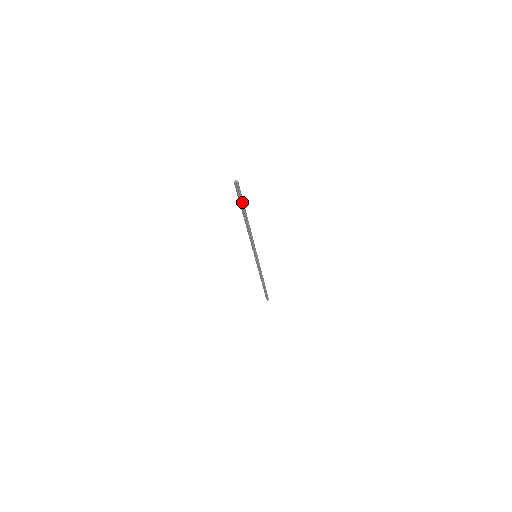
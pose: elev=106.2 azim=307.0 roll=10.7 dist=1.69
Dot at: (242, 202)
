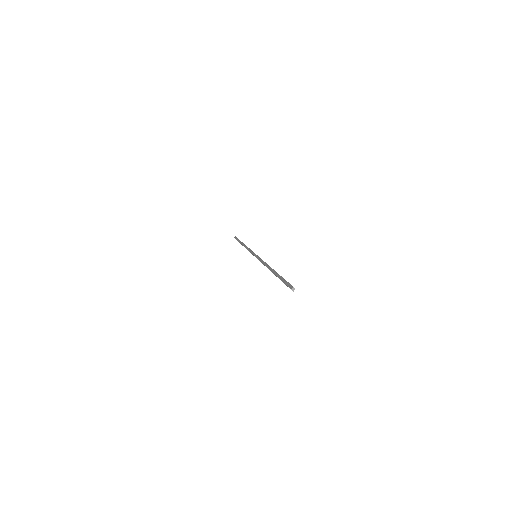
Dot at: occluded
